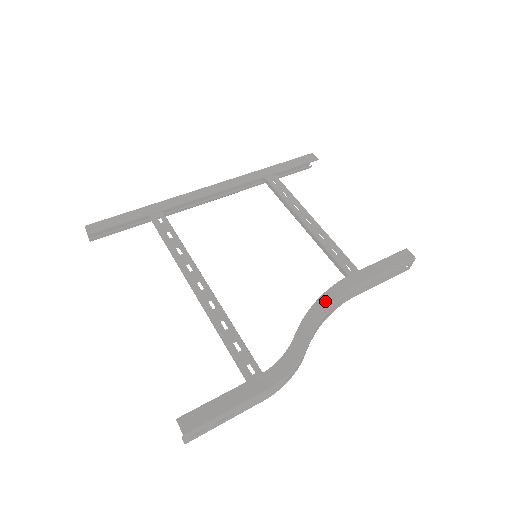
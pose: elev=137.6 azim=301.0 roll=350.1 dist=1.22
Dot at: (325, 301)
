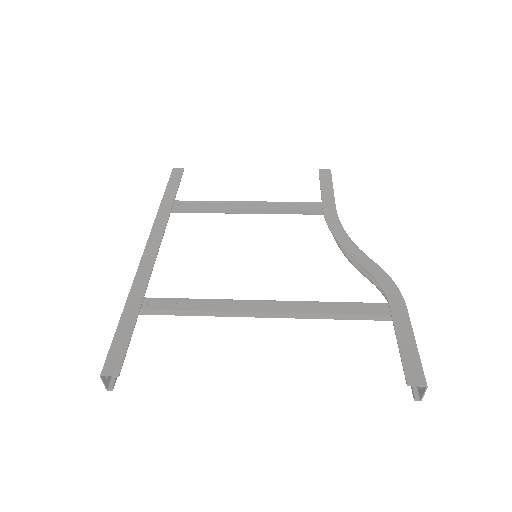
Dot at: (339, 233)
